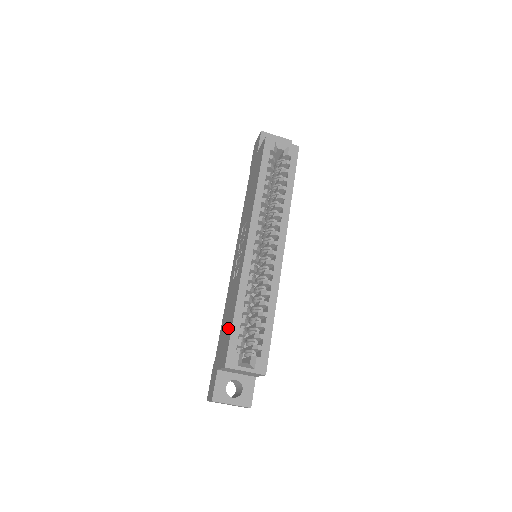
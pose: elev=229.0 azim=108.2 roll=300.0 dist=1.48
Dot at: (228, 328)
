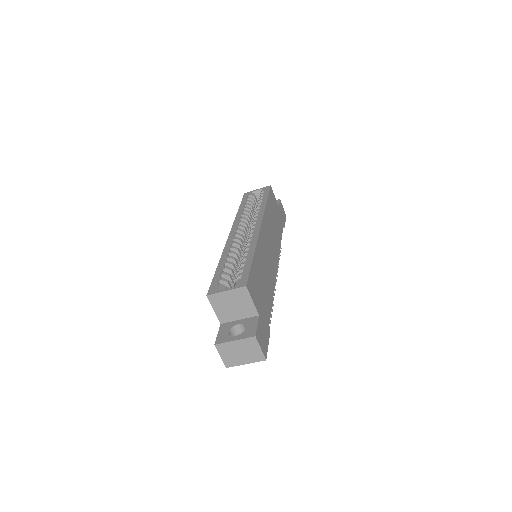
Dot at: occluded
